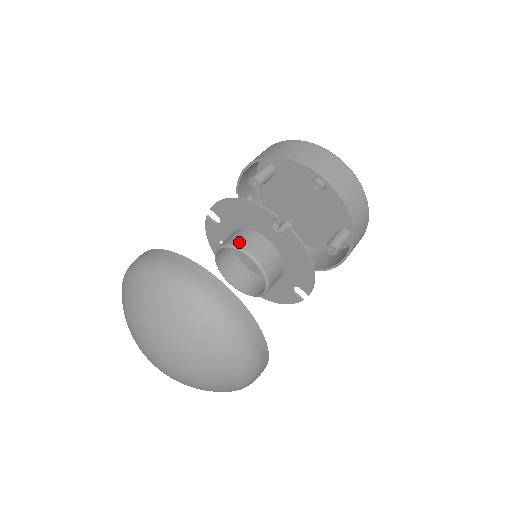
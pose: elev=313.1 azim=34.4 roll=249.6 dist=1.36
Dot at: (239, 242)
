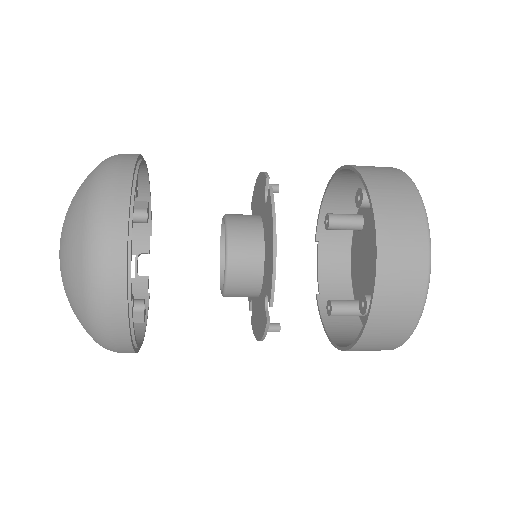
Dot at: (233, 214)
